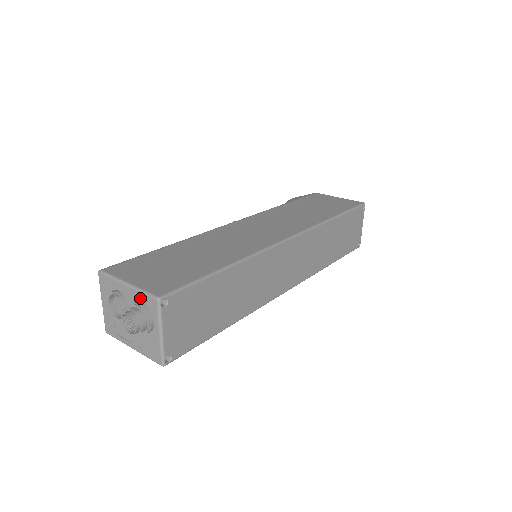
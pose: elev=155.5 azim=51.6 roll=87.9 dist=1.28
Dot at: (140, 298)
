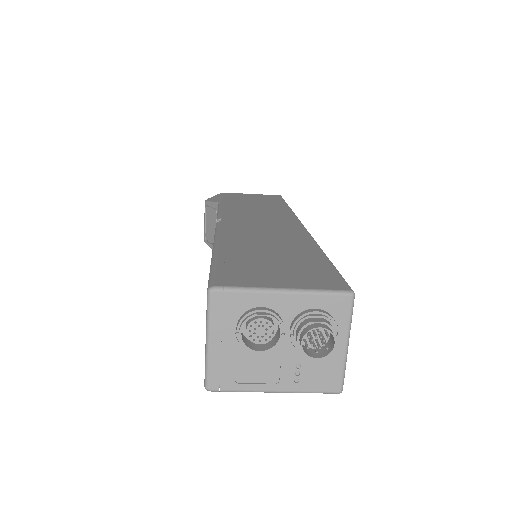
Dot at: (314, 303)
